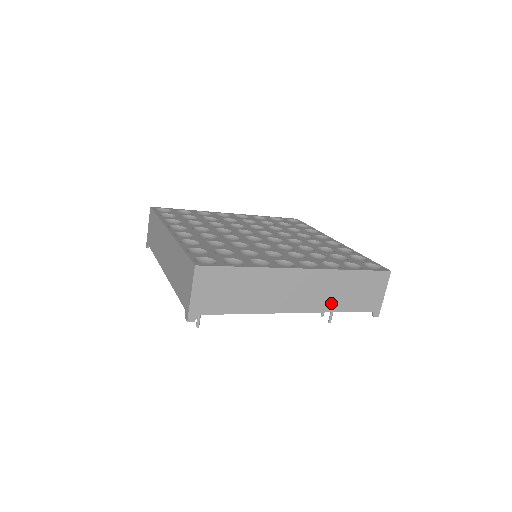
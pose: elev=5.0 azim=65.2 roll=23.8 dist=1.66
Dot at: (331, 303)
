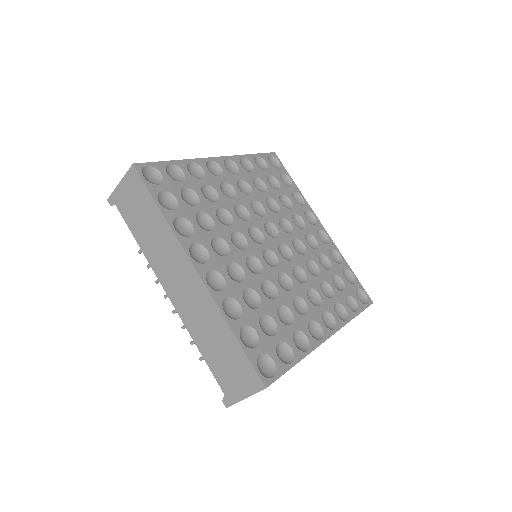
Dot at: occluded
